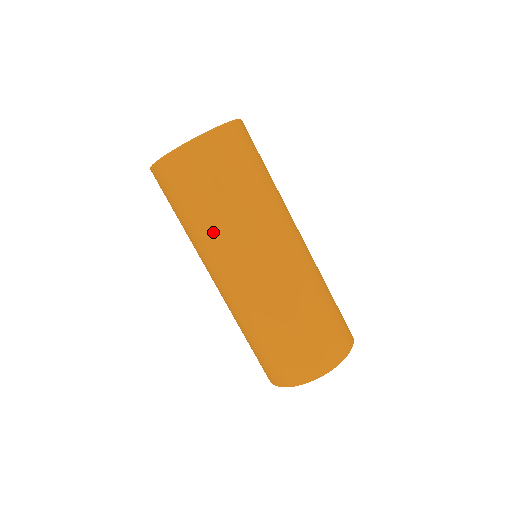
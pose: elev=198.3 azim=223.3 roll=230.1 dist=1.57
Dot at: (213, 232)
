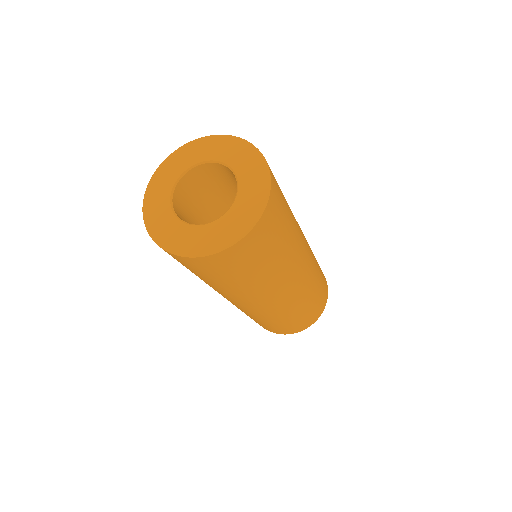
Dot at: (238, 291)
